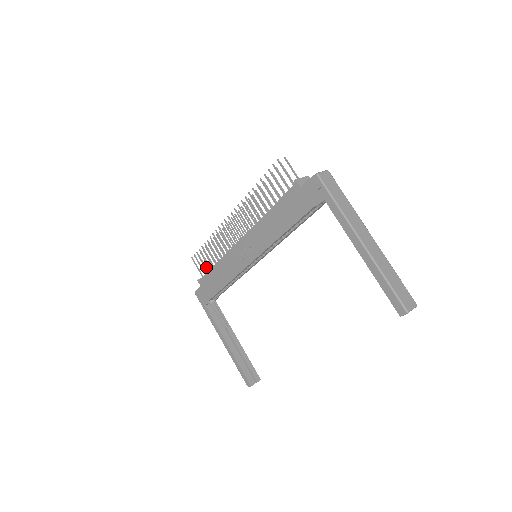
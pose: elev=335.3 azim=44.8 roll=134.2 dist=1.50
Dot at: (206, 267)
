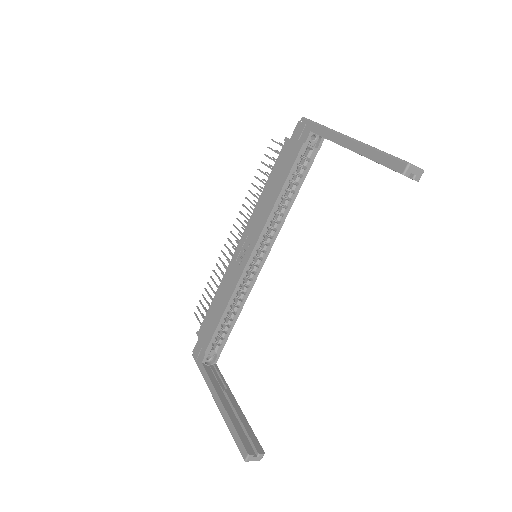
Dot at: occluded
